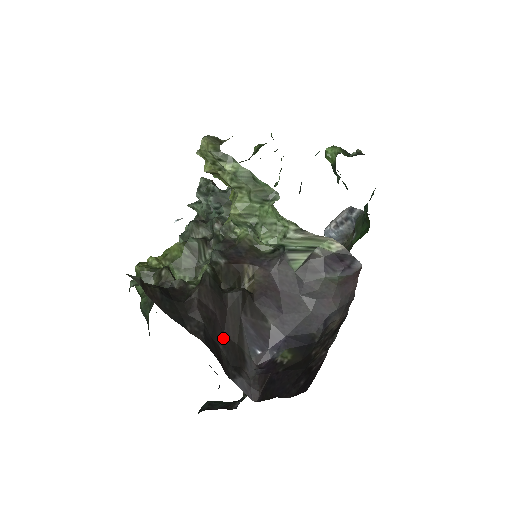
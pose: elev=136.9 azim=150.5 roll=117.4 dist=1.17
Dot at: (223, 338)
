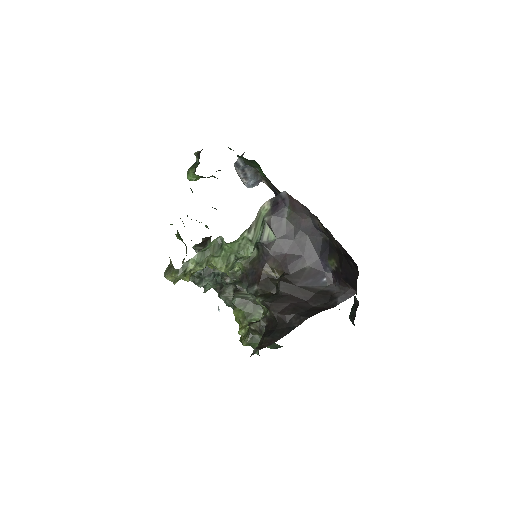
Dot at: (309, 302)
